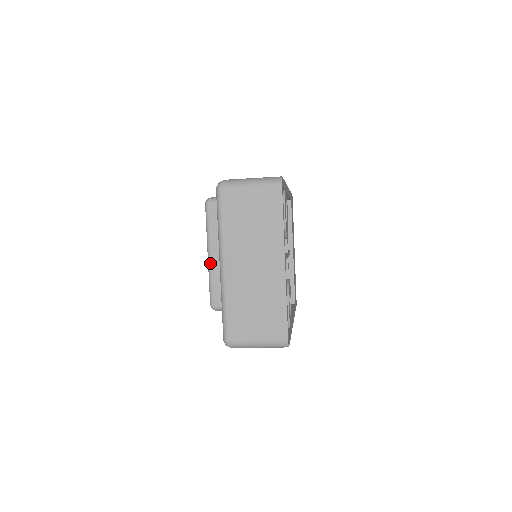
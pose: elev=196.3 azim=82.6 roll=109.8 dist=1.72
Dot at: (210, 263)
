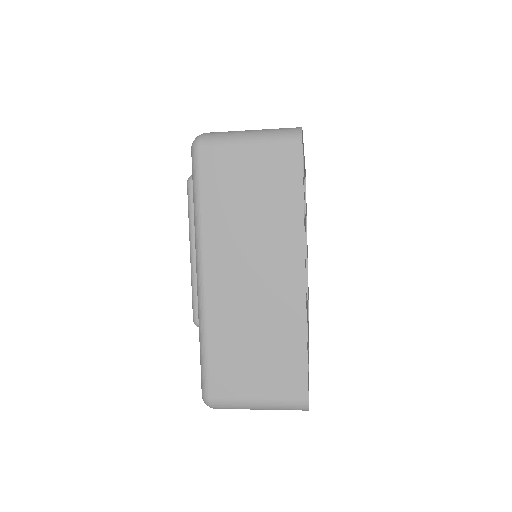
Dot at: (193, 264)
